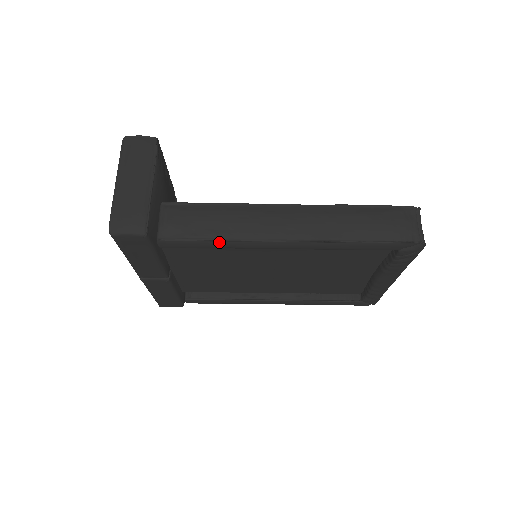
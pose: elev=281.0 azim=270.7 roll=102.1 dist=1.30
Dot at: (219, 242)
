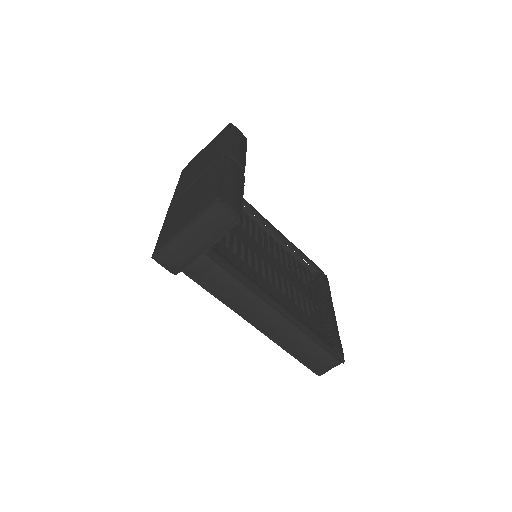
Dot at: (219, 299)
